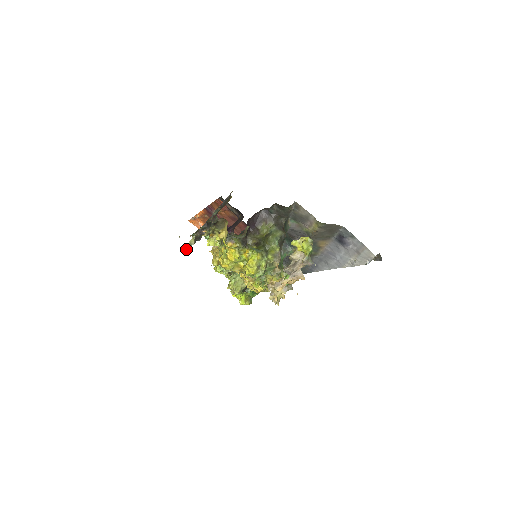
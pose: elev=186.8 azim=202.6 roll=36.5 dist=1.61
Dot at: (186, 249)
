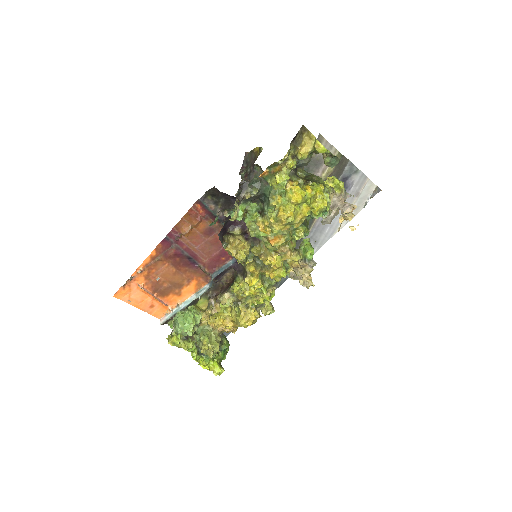
Dot at: (236, 217)
